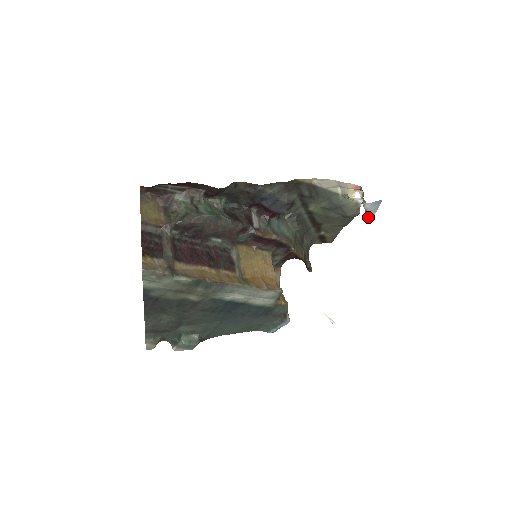
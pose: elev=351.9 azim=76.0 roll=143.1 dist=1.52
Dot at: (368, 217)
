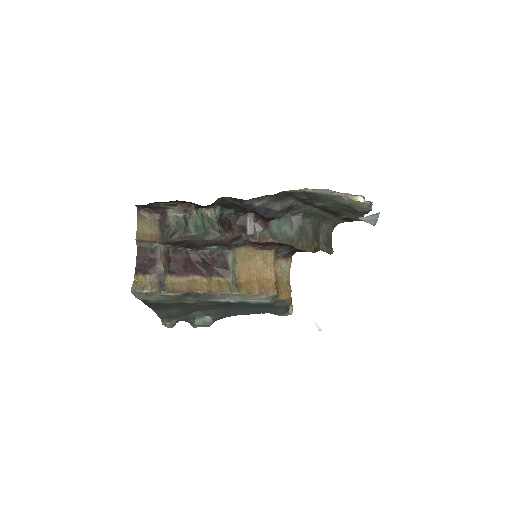
Dot at: occluded
